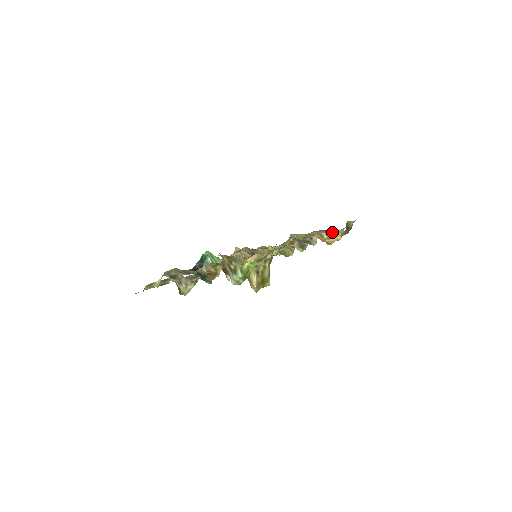
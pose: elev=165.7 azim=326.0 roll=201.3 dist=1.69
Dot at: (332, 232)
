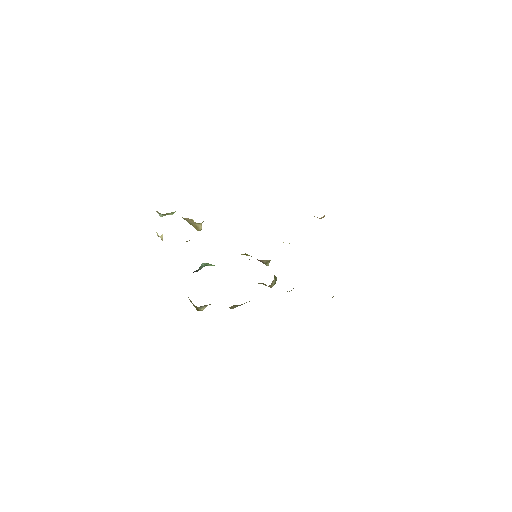
Dot at: occluded
